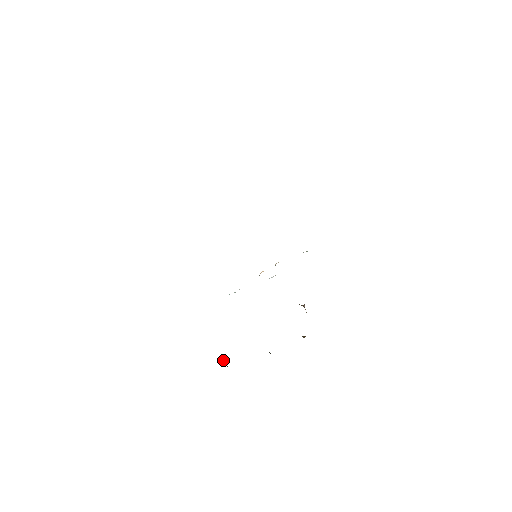
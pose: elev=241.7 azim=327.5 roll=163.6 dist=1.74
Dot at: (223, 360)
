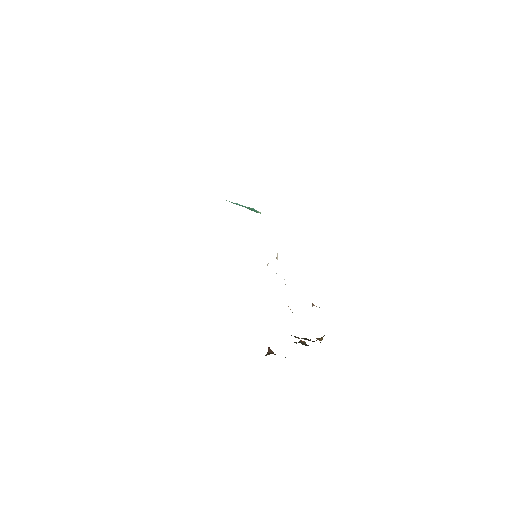
Dot at: (268, 348)
